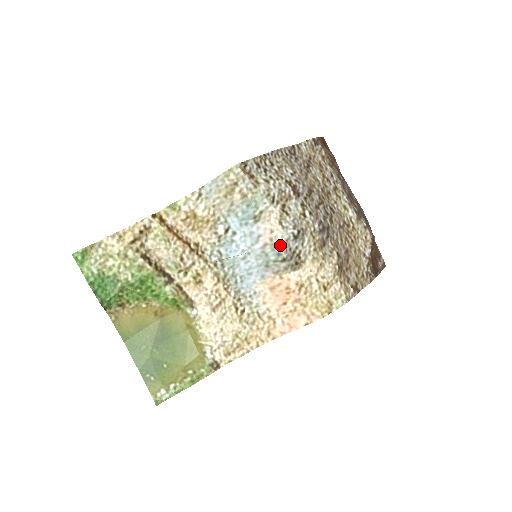
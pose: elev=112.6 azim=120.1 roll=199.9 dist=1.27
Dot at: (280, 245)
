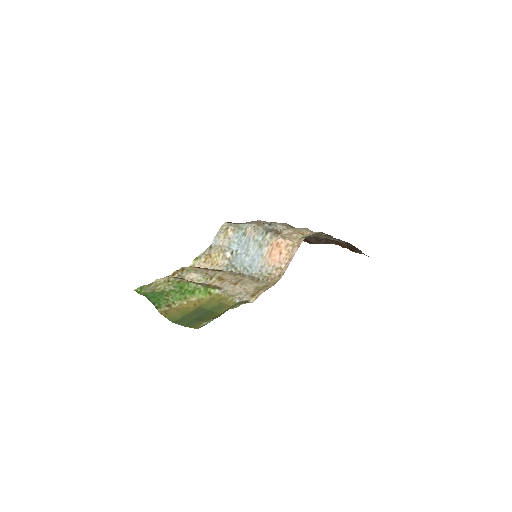
Dot at: (261, 229)
